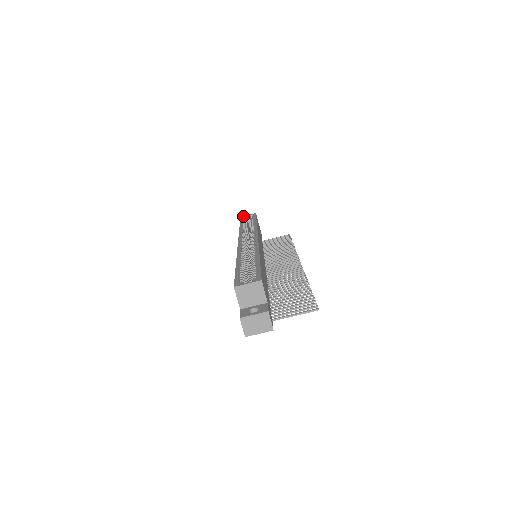
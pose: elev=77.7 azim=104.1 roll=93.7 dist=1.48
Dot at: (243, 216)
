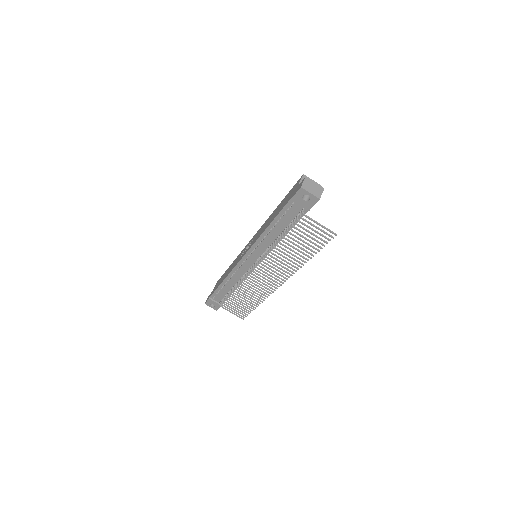
Dot at: occluded
